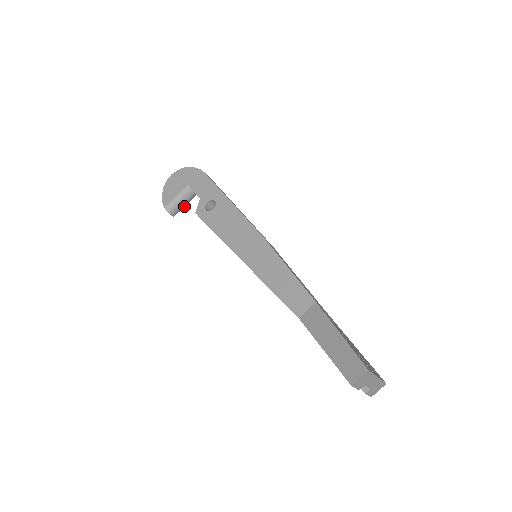
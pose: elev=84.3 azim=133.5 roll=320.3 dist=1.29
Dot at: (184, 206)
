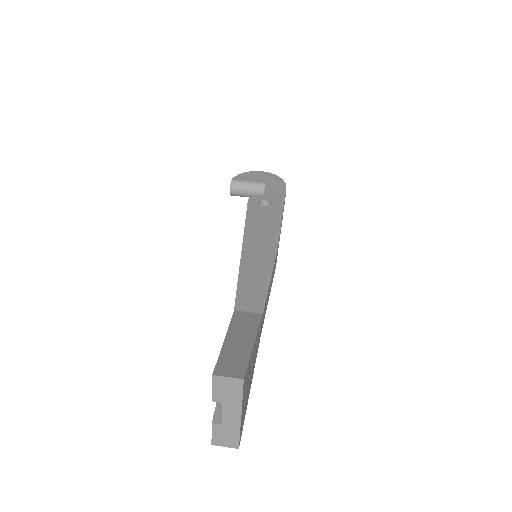
Dot at: (245, 196)
